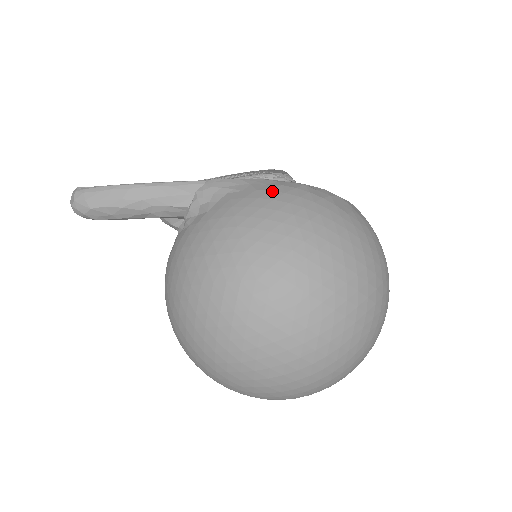
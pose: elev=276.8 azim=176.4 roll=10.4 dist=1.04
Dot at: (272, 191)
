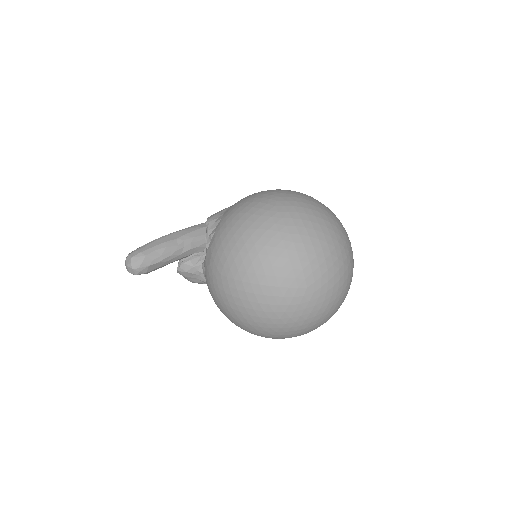
Dot at: occluded
